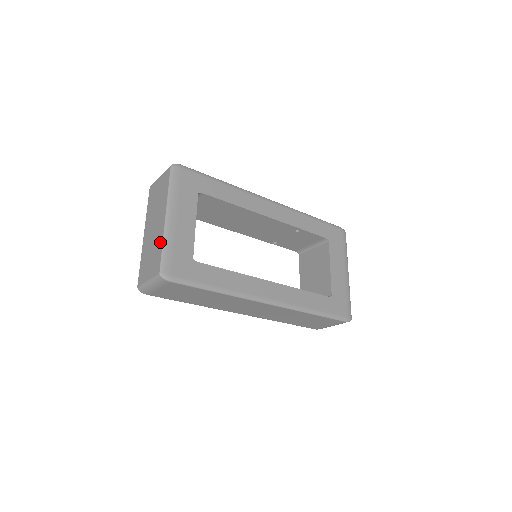
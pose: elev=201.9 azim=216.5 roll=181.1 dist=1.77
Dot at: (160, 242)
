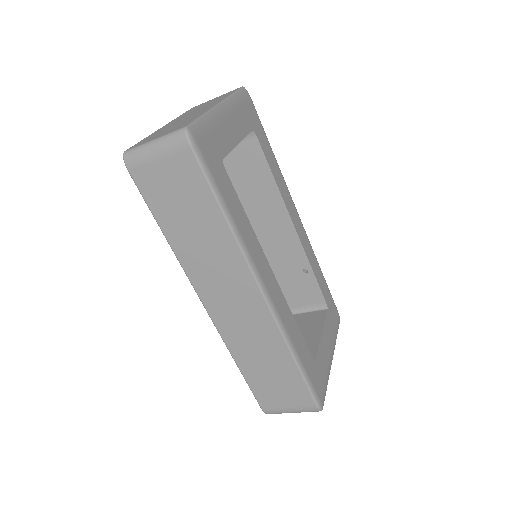
Dot at: (199, 114)
